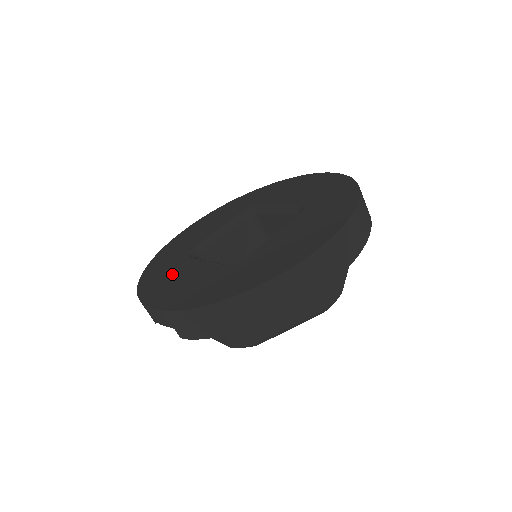
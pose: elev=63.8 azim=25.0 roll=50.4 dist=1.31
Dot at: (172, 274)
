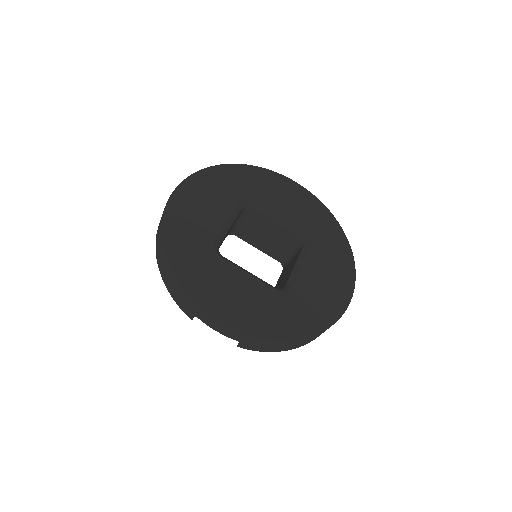
Dot at: (219, 279)
